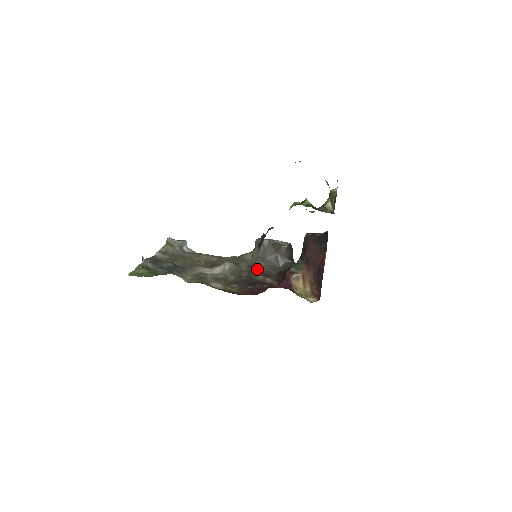
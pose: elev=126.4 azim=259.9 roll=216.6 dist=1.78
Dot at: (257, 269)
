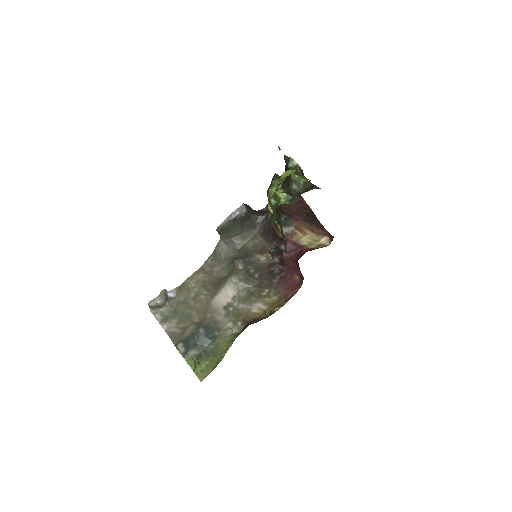
Dot at: (247, 252)
